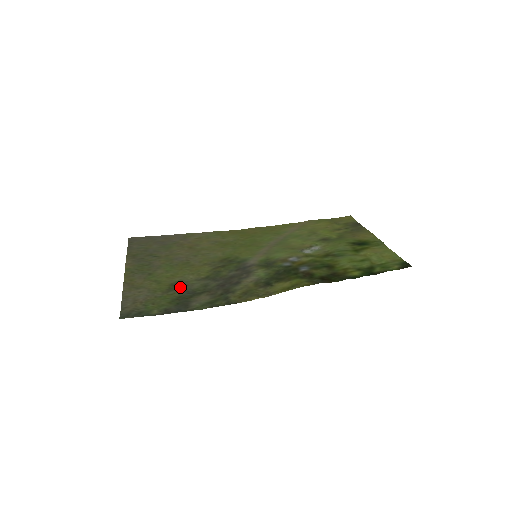
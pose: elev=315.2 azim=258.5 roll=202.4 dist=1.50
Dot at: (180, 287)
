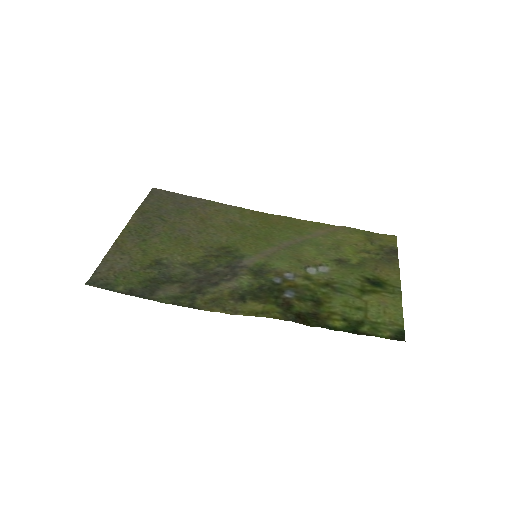
Dot at: (161, 267)
